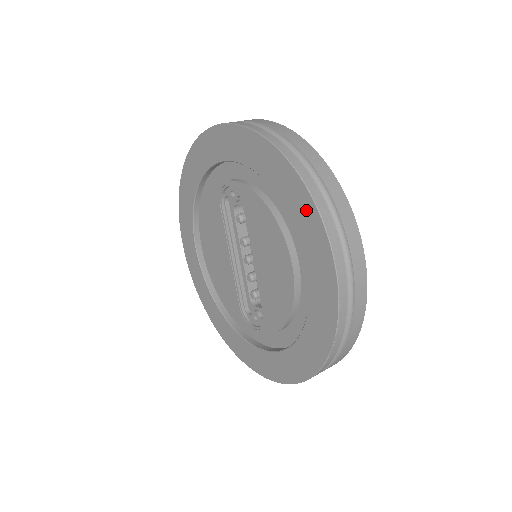
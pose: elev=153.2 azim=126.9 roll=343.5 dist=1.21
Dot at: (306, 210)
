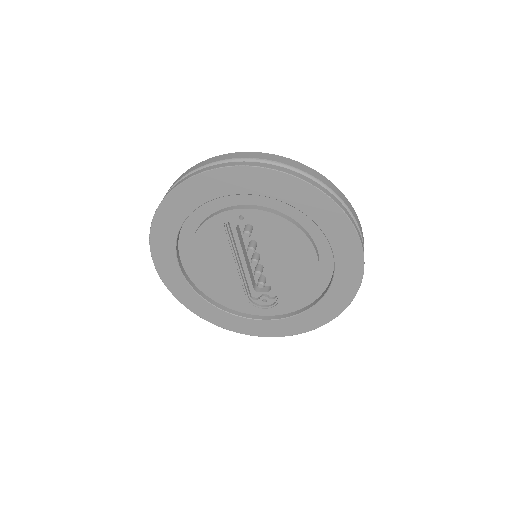
Dot at: (338, 222)
